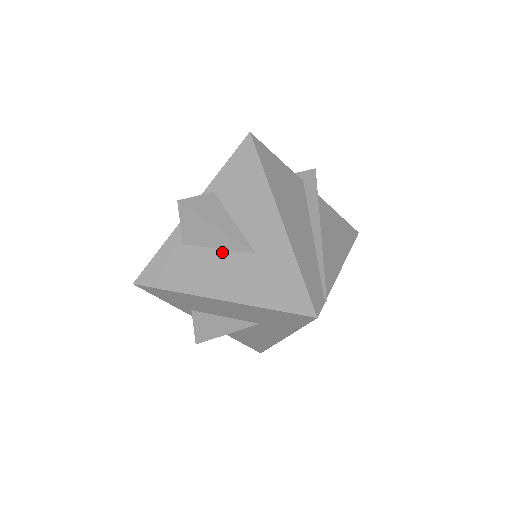
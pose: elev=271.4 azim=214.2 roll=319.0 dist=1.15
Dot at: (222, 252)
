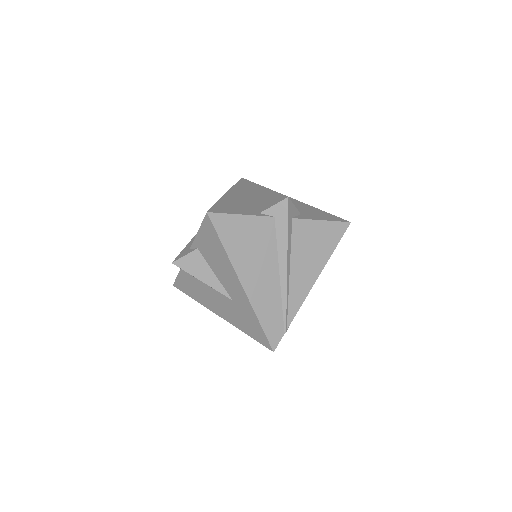
Dot at: (213, 290)
